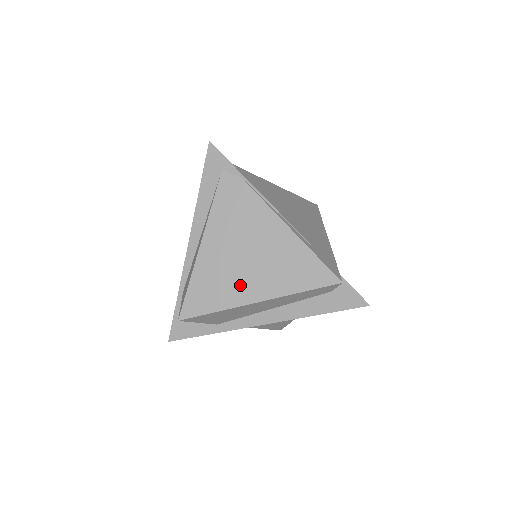
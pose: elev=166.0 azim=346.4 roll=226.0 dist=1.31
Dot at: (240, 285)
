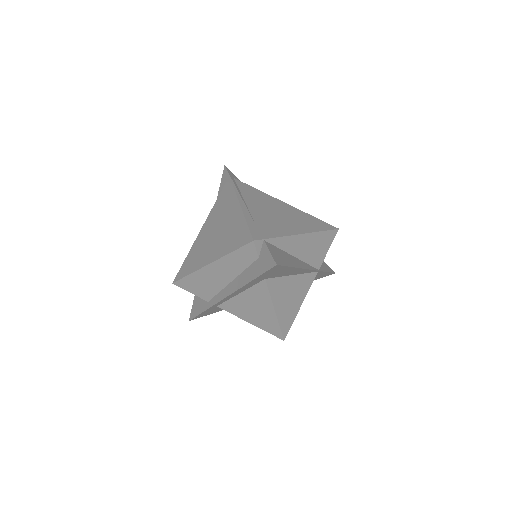
Dot at: (205, 254)
